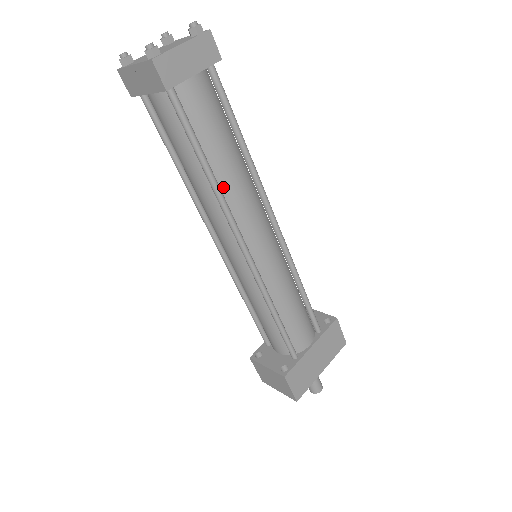
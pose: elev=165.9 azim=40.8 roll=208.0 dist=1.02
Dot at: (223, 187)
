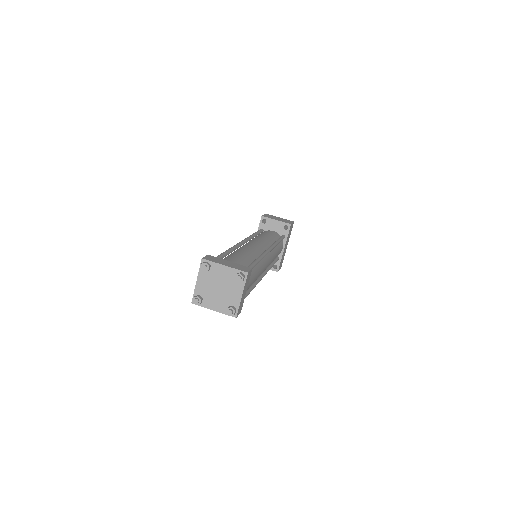
Dot at: occluded
